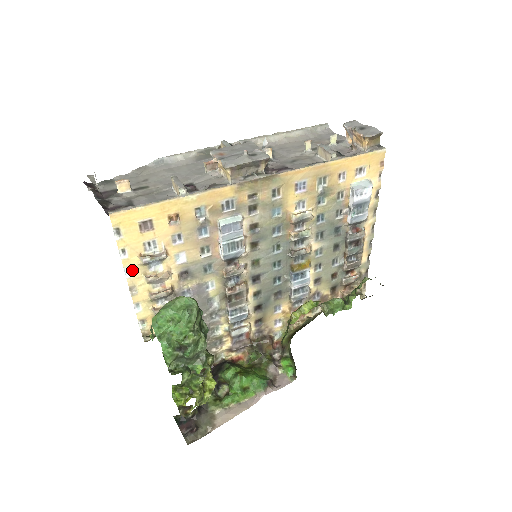
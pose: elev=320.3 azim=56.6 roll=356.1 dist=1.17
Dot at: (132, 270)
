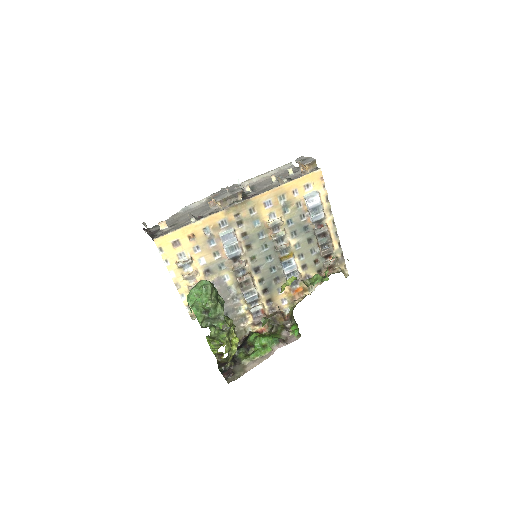
Dot at: (174, 272)
